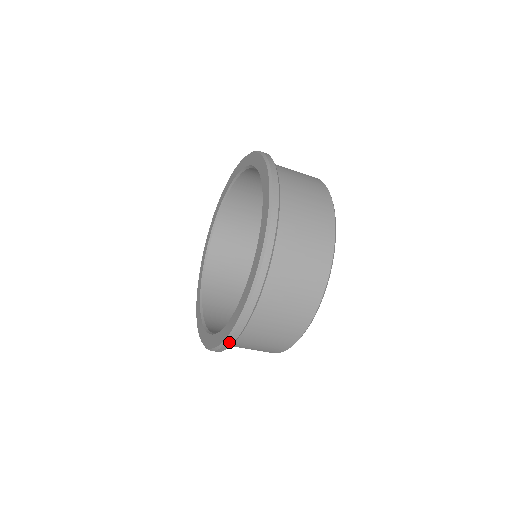
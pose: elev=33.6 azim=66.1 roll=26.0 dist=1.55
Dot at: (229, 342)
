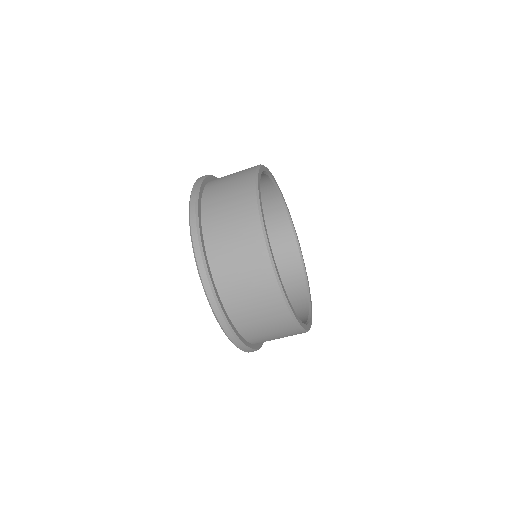
Dot at: (210, 298)
